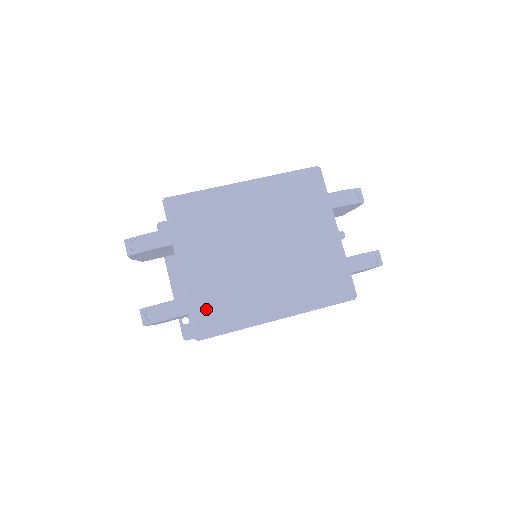
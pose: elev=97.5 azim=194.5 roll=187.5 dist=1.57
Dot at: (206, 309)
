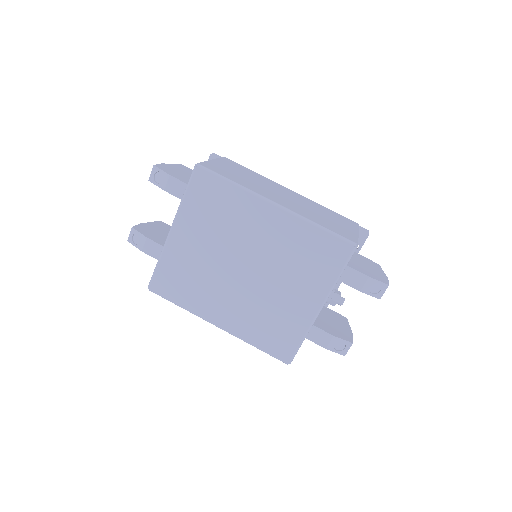
Dot at: (169, 275)
